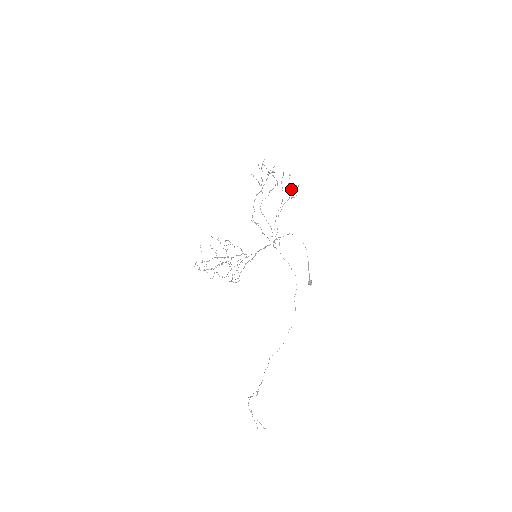
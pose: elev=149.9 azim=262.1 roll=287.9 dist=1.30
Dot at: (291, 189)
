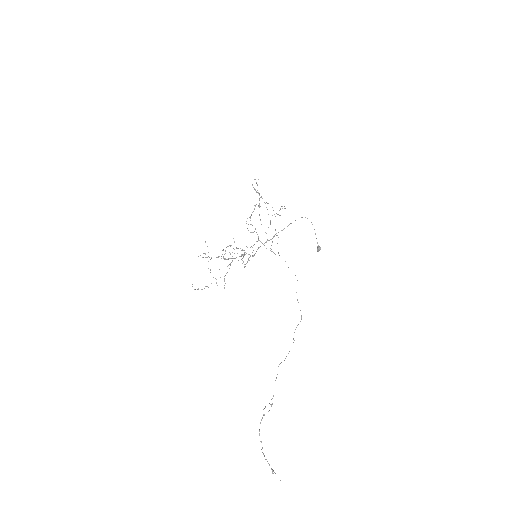
Dot at: occluded
